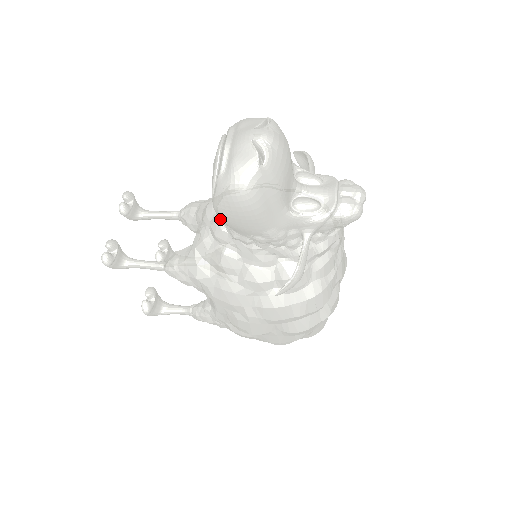
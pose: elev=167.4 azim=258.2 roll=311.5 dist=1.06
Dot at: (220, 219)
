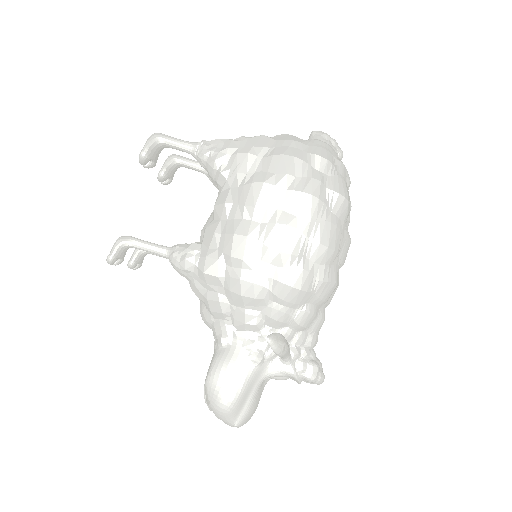
Dot at: occluded
